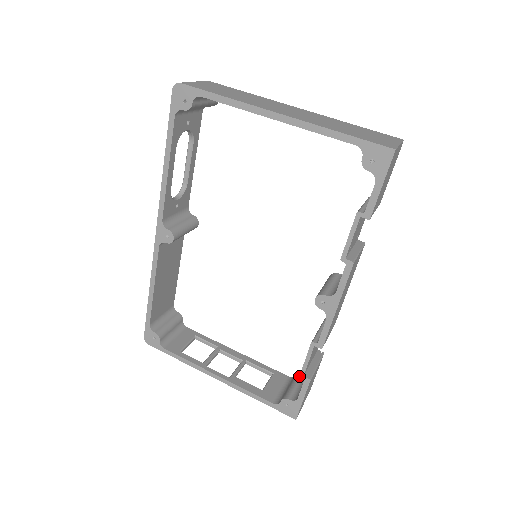
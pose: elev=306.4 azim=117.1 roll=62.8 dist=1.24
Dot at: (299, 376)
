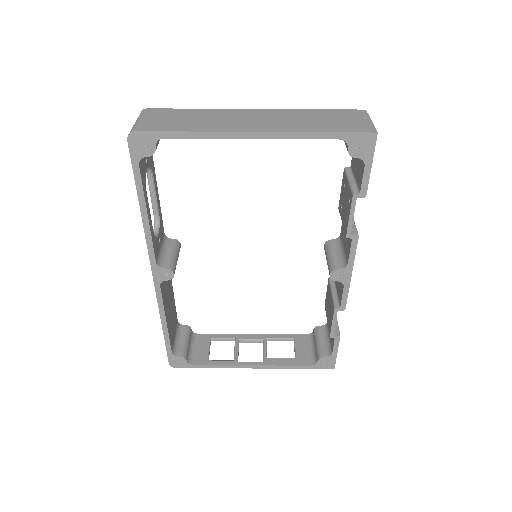
Dot at: occluded
